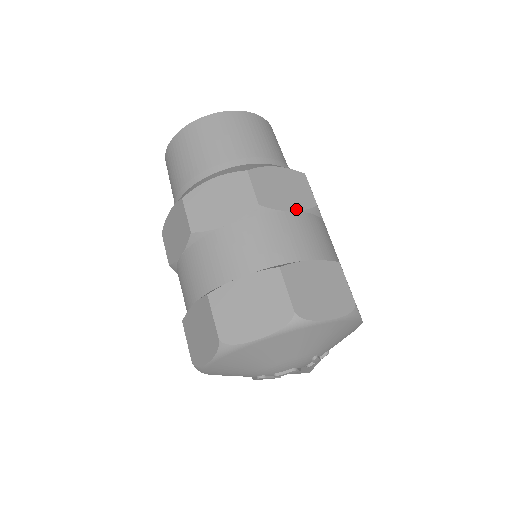
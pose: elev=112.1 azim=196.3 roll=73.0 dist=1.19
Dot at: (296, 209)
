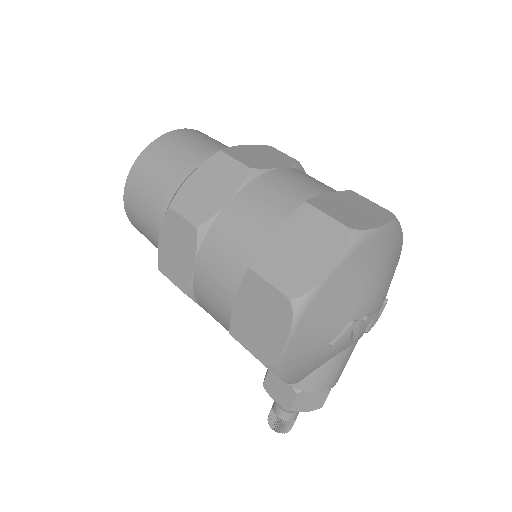
Dot at: occluded
